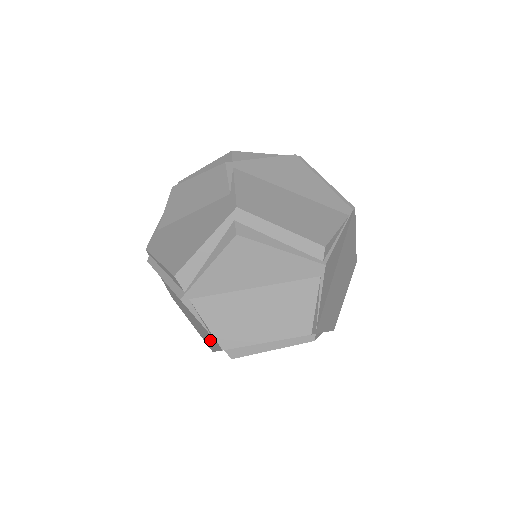
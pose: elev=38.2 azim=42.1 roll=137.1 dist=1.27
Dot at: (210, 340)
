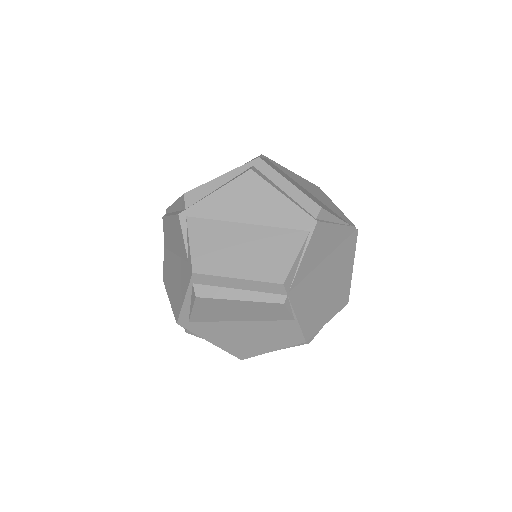
Dot at: (183, 284)
